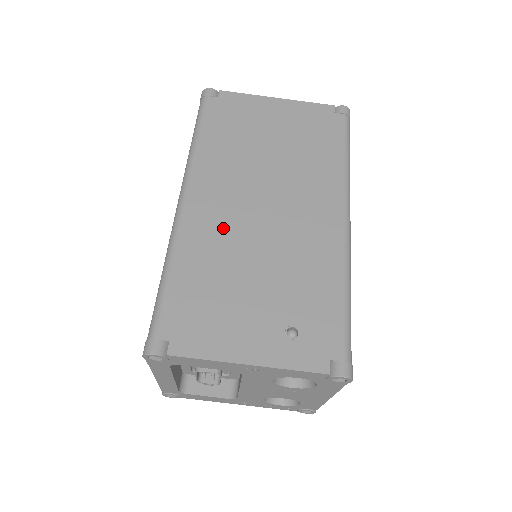
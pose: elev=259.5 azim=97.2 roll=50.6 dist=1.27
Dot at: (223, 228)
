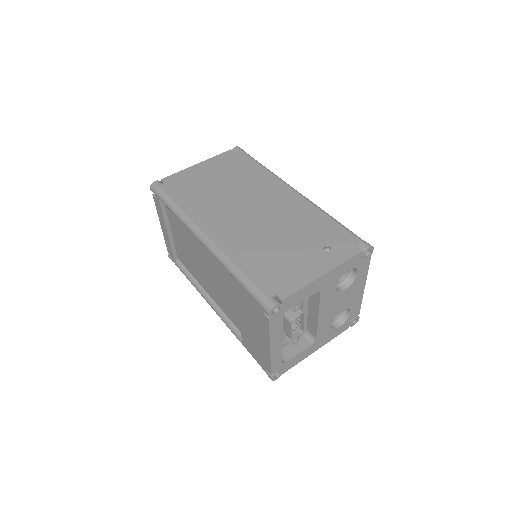
Dot at: (241, 233)
